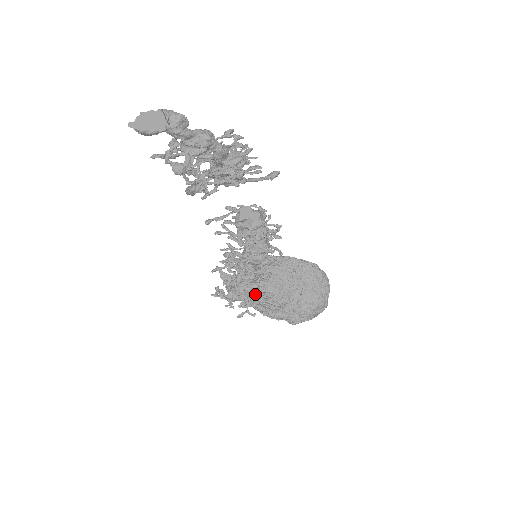
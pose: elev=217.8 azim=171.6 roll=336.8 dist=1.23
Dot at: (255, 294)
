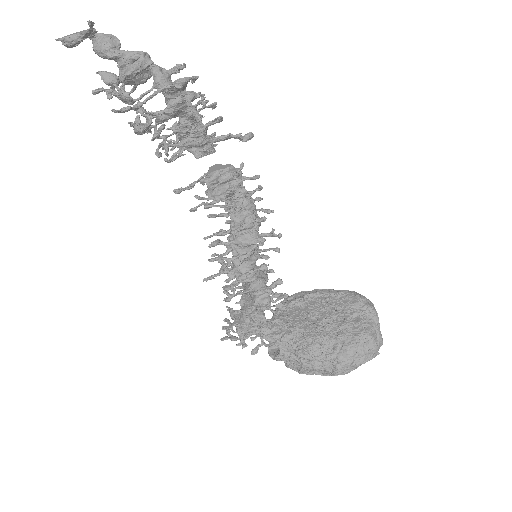
Dot at: (263, 306)
